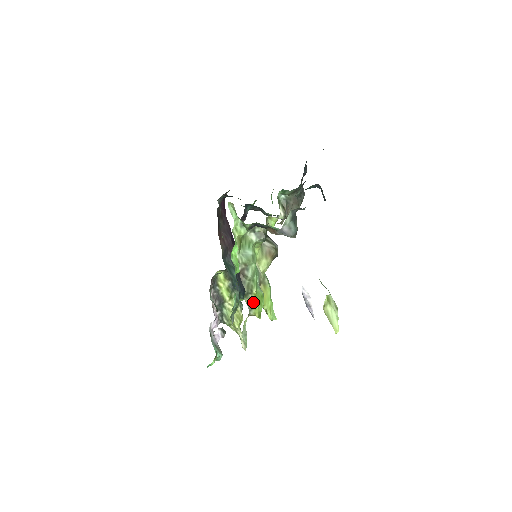
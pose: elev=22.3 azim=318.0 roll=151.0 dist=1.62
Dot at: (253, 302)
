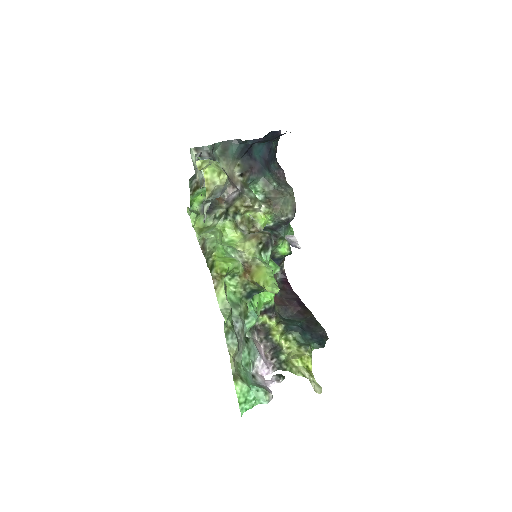
Dot at: (213, 263)
